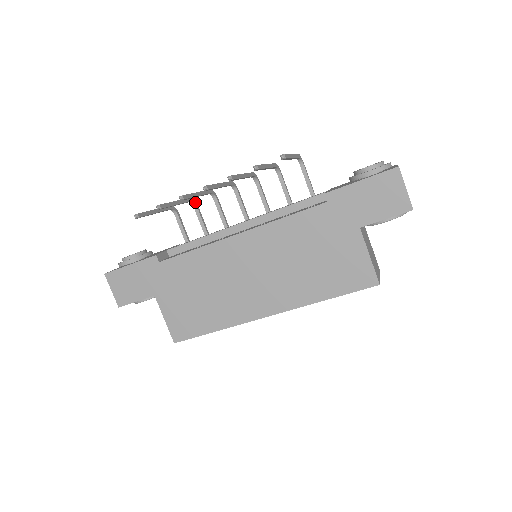
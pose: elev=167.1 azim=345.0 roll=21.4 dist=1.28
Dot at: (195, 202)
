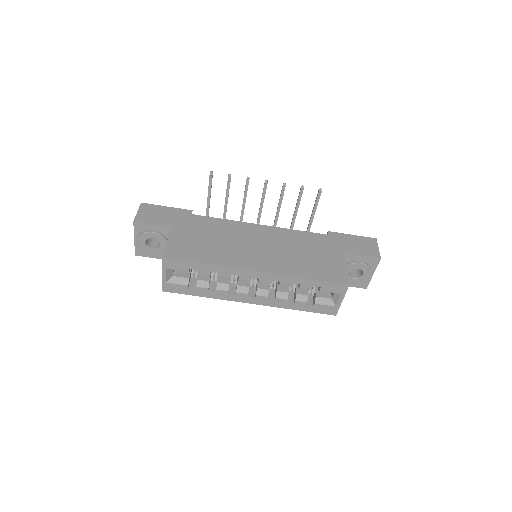
Dot at: occluded
